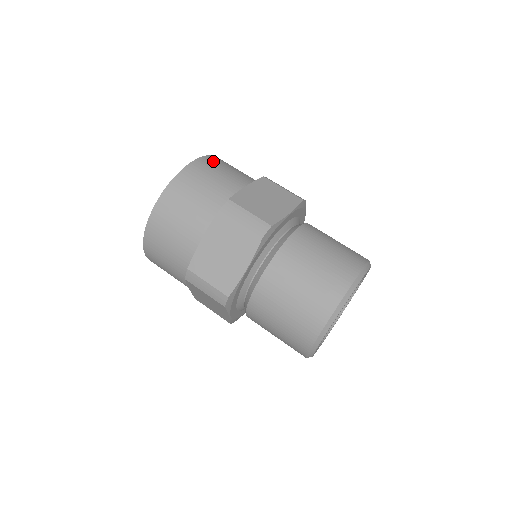
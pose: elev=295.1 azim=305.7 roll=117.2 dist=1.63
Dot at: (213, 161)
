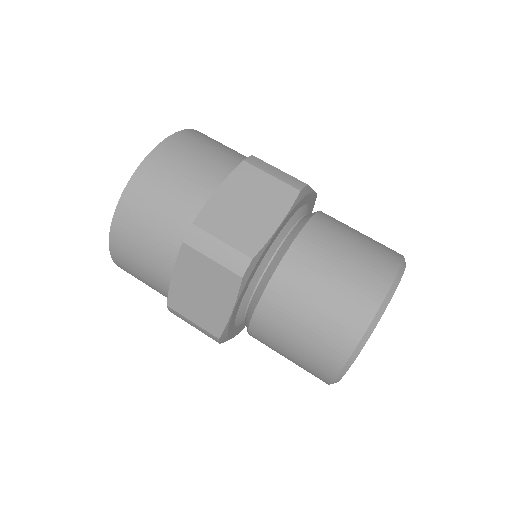
Dot at: occluded
